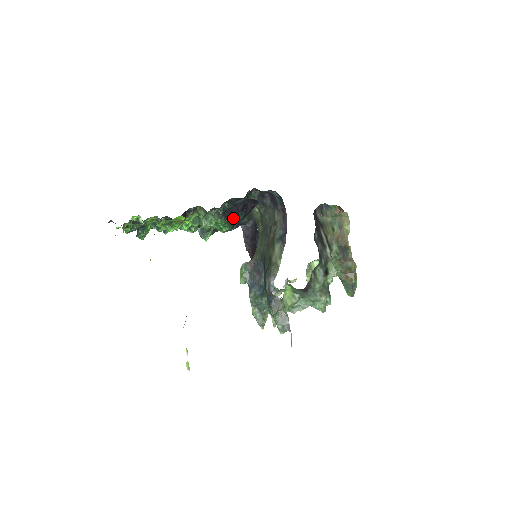
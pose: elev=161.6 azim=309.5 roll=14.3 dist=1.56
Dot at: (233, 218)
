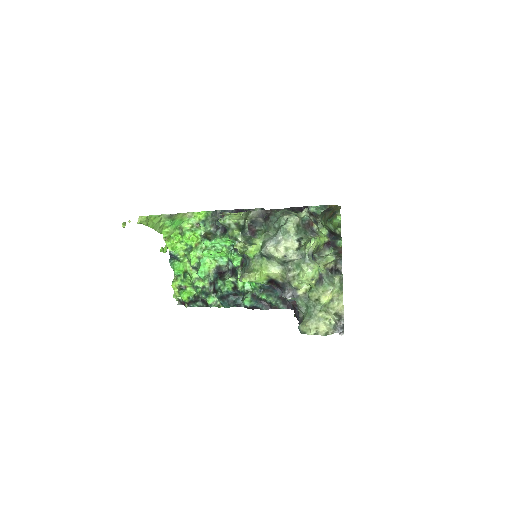
Dot at: occluded
